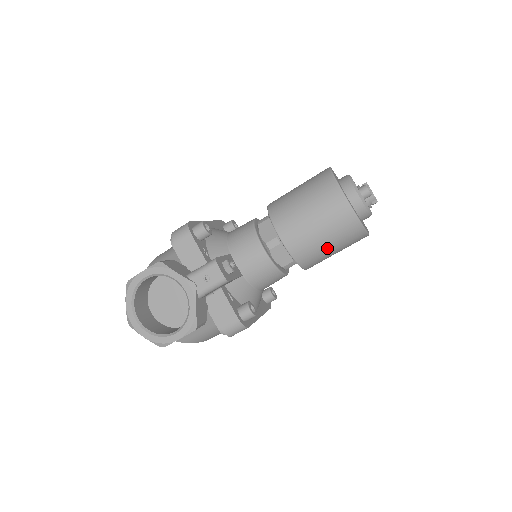
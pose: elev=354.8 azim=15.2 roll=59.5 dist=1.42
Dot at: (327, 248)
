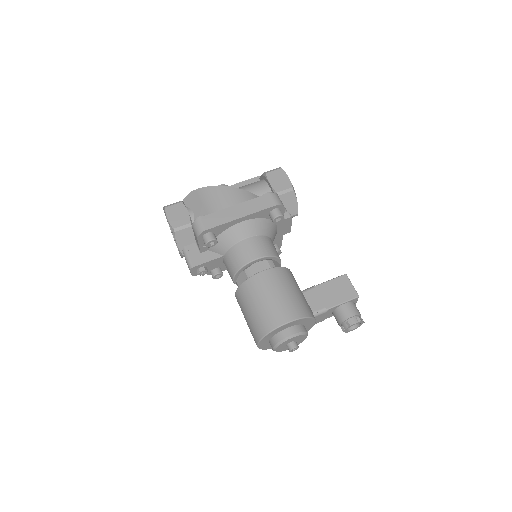
Dot at: occluded
